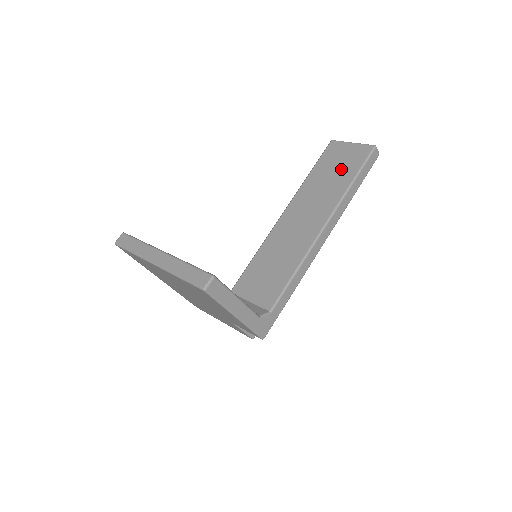
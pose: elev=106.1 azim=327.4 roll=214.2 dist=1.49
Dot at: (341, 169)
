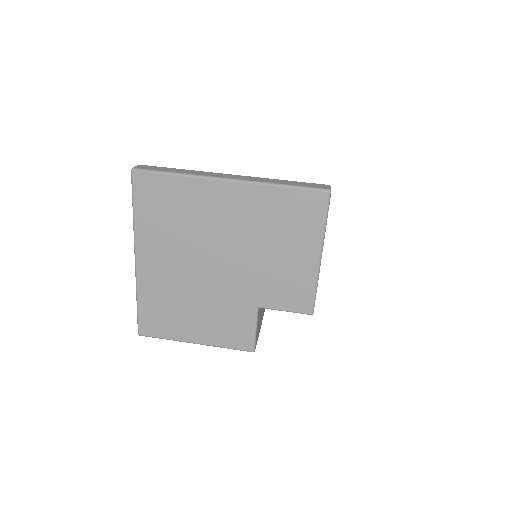
Dot at: occluded
